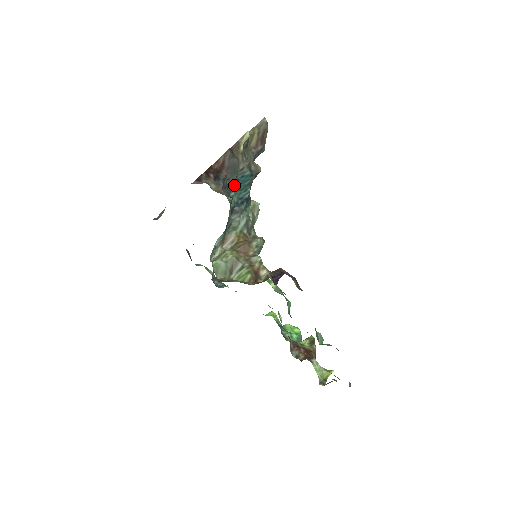
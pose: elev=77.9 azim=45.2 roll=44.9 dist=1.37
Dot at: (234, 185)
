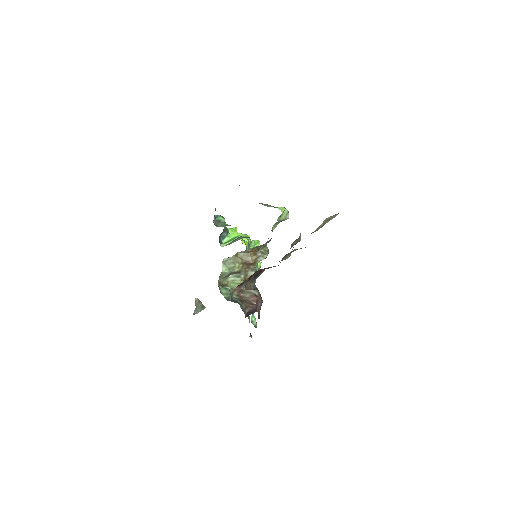
Dot at: occluded
